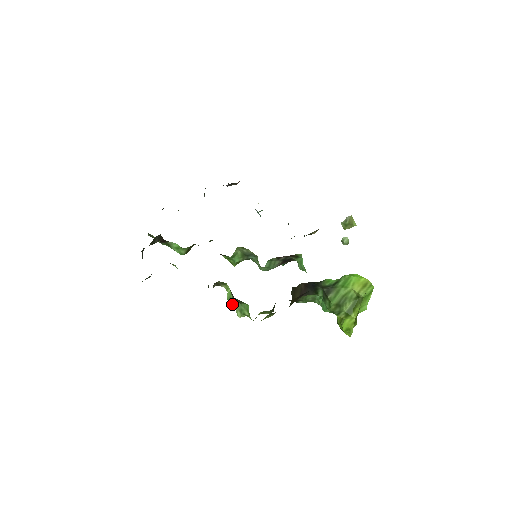
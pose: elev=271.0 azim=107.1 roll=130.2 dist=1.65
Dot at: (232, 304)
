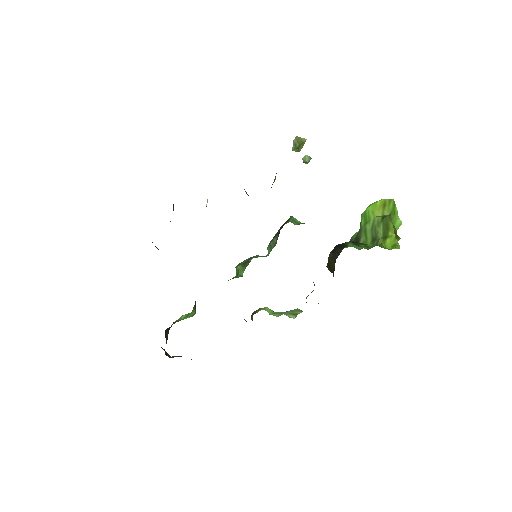
Dot at: (278, 315)
